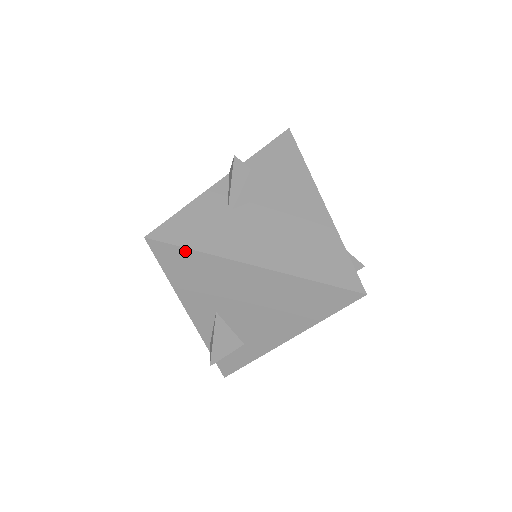
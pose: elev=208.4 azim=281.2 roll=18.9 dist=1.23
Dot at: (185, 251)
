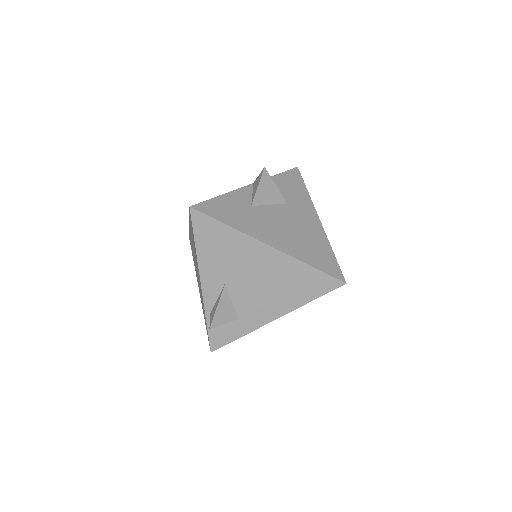
Dot at: (218, 224)
